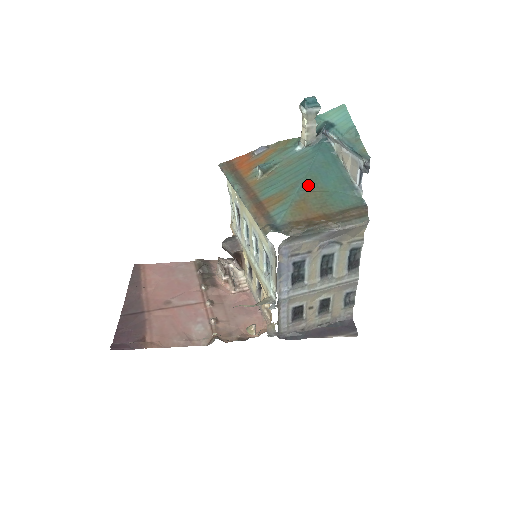
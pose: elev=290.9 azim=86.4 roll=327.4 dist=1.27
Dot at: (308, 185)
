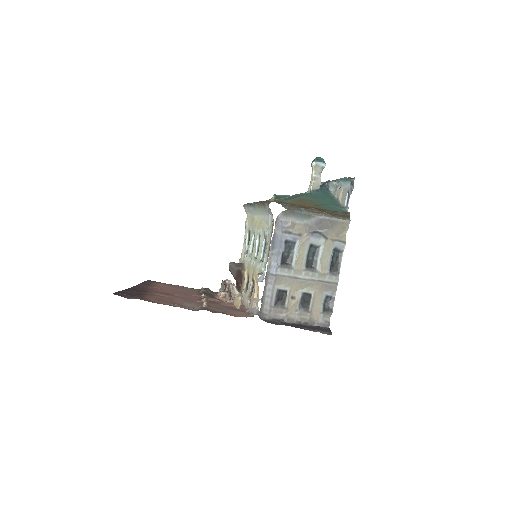
Dot at: (308, 198)
